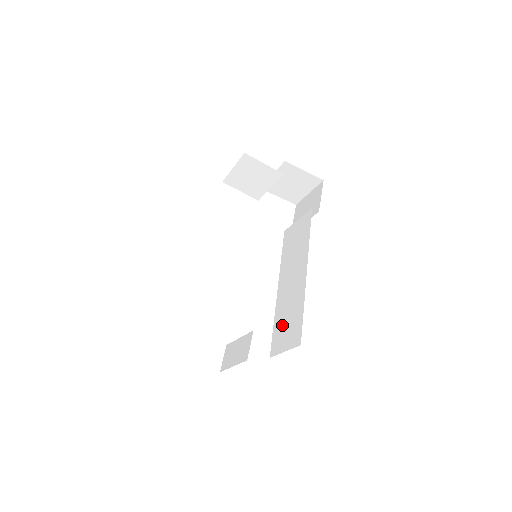
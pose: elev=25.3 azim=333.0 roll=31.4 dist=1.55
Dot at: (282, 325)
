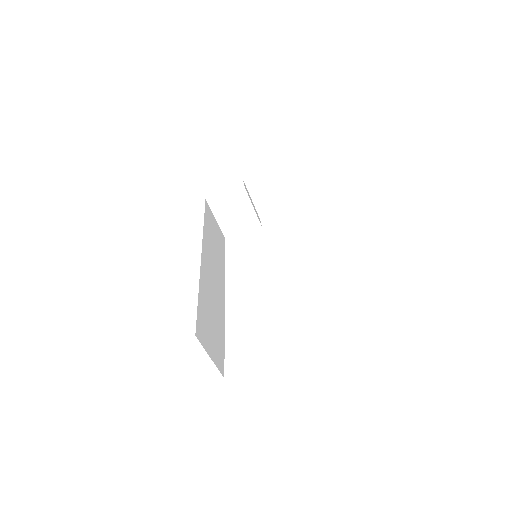
Dot at: occluded
